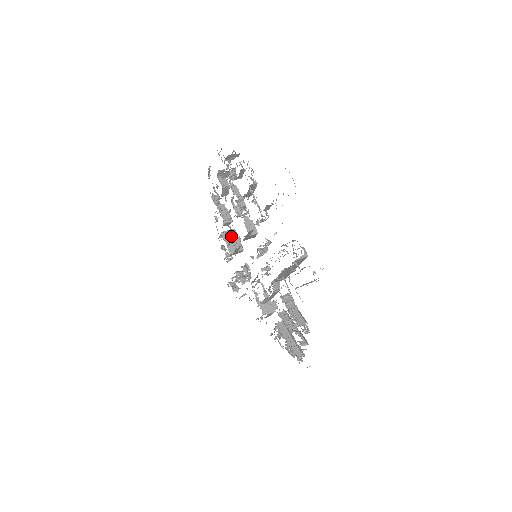
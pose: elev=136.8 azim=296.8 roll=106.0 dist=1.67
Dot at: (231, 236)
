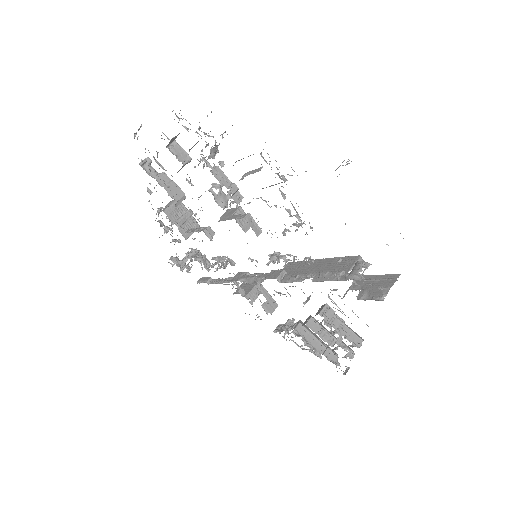
Dot at: (178, 212)
